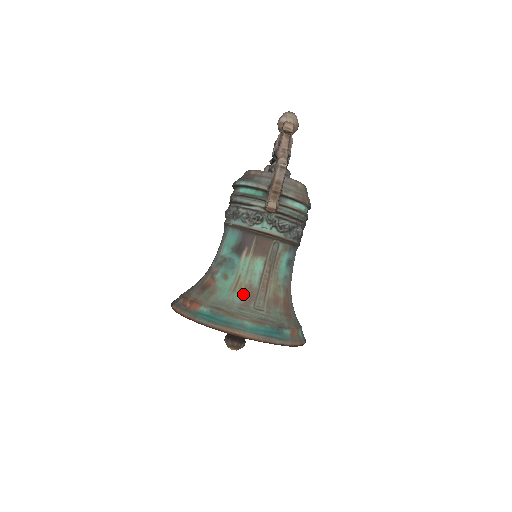
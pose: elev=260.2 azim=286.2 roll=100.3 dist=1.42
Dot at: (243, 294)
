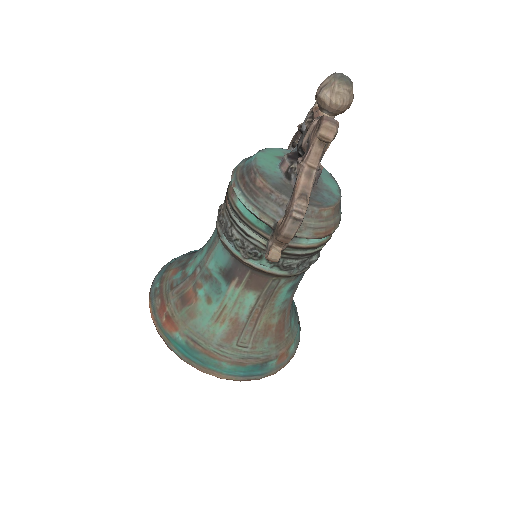
Dot at: (226, 327)
